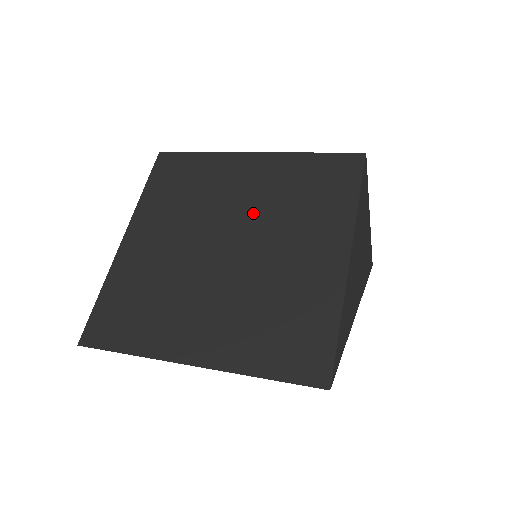
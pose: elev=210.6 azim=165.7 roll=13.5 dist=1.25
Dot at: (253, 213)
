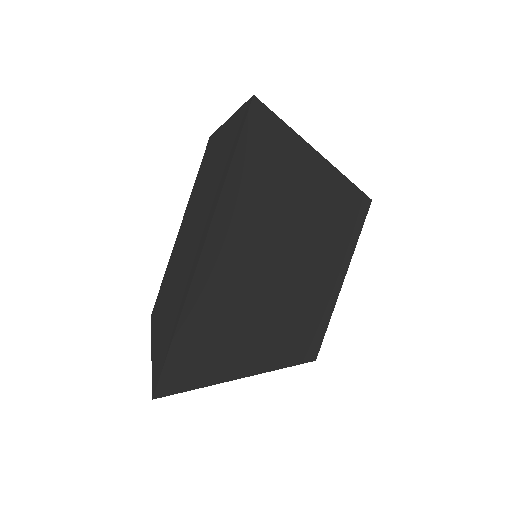
Dot at: (190, 217)
